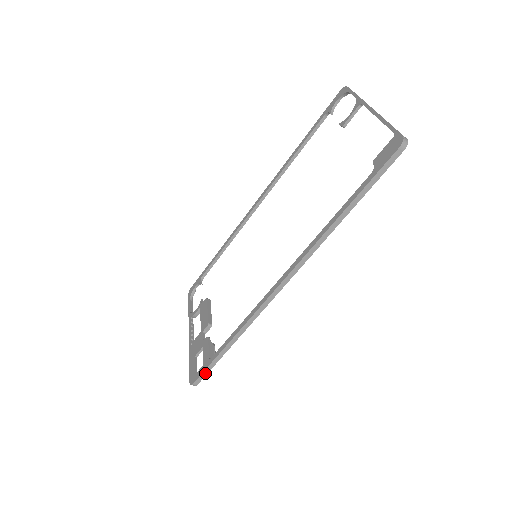
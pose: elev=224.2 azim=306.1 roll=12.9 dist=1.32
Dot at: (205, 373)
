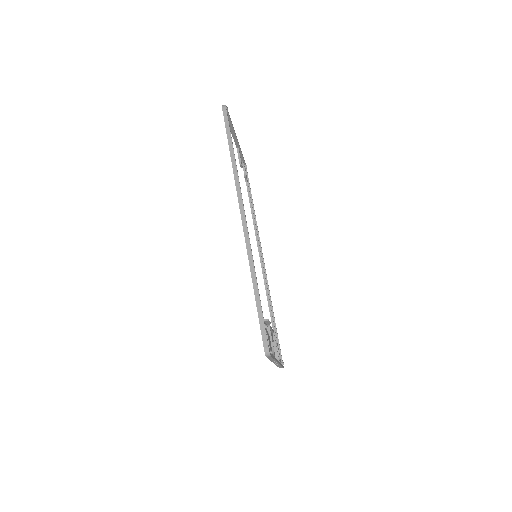
Dot at: (263, 330)
